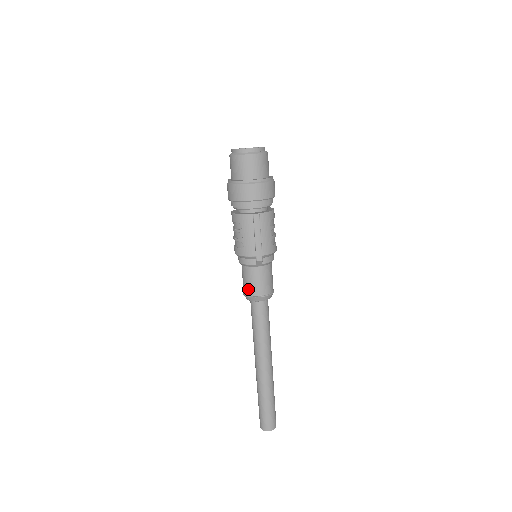
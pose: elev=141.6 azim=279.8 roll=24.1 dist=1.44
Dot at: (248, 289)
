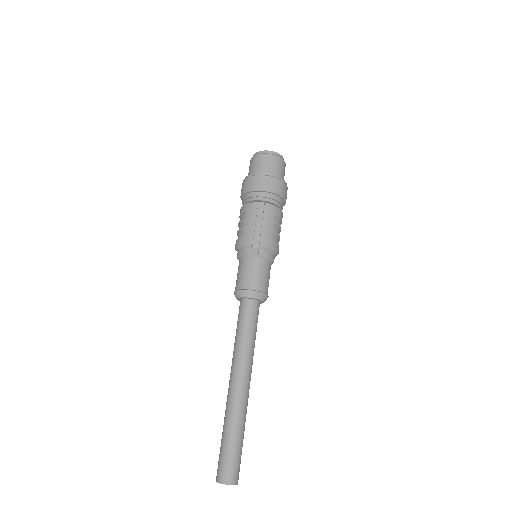
Dot at: (239, 283)
